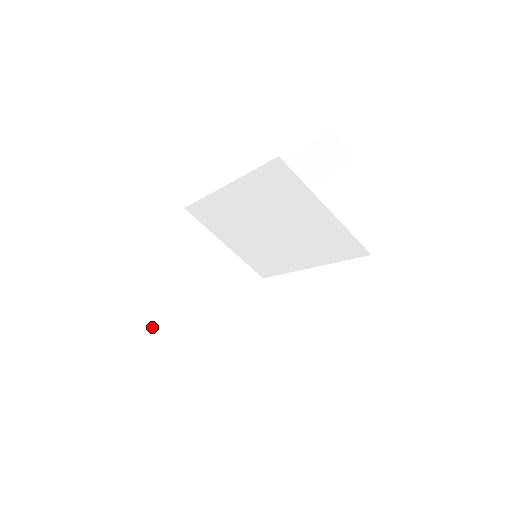
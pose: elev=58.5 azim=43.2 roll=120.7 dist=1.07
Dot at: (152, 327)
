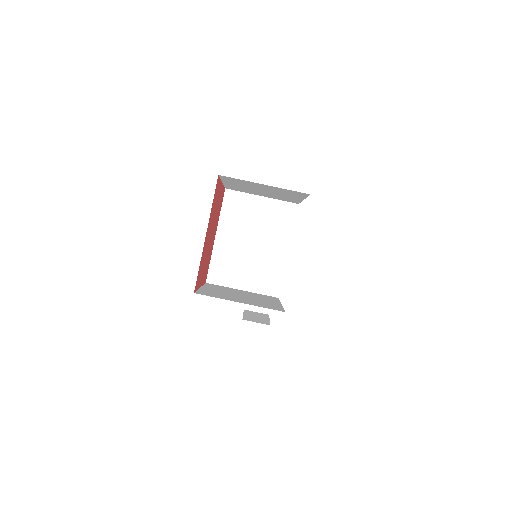
Dot at: (226, 297)
